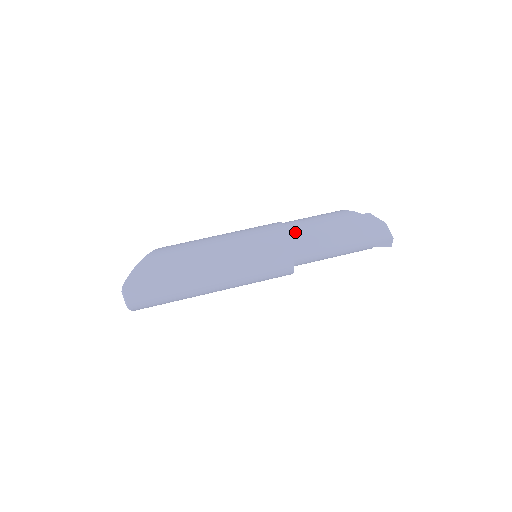
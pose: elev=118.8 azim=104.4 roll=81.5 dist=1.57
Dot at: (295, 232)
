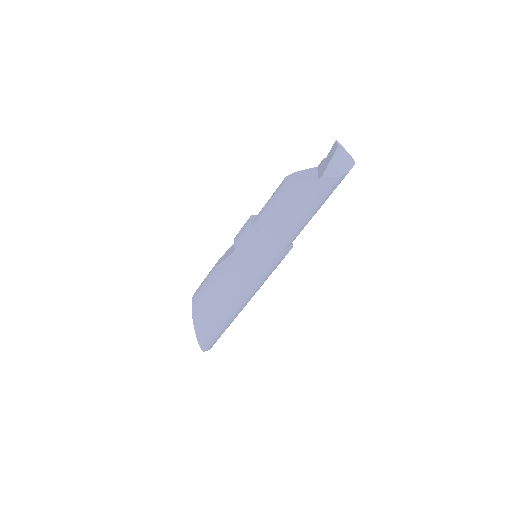
Dot at: (277, 239)
